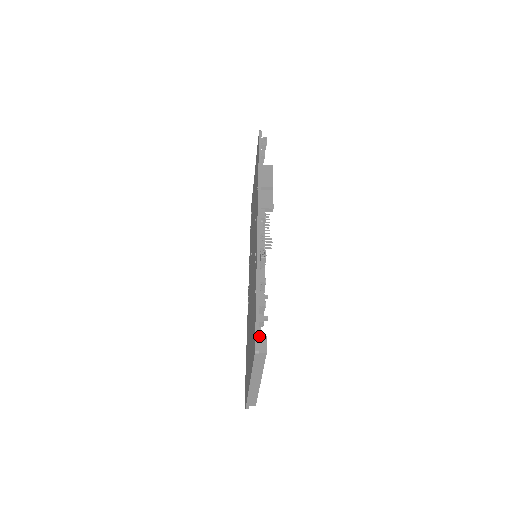
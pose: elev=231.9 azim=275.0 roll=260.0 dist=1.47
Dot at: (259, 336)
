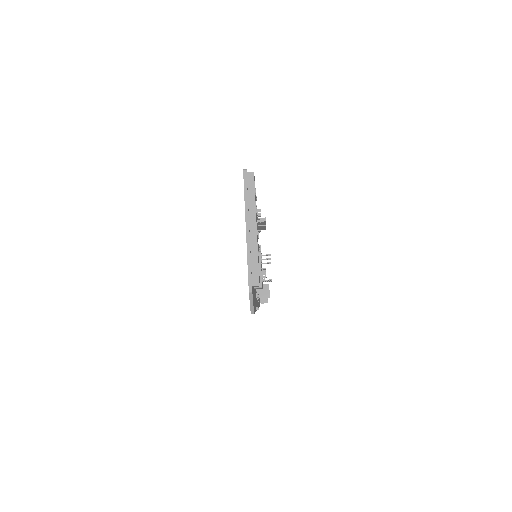
Dot at: occluded
